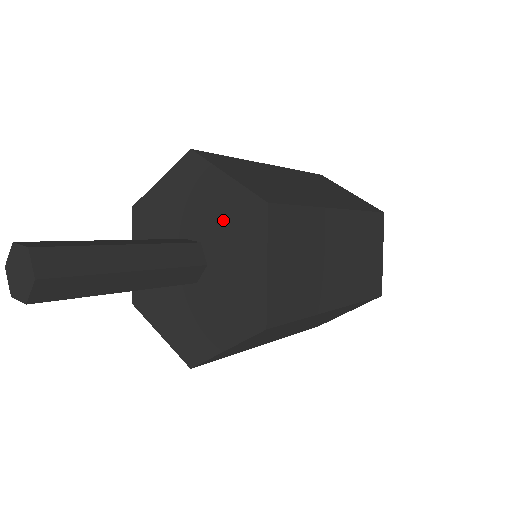
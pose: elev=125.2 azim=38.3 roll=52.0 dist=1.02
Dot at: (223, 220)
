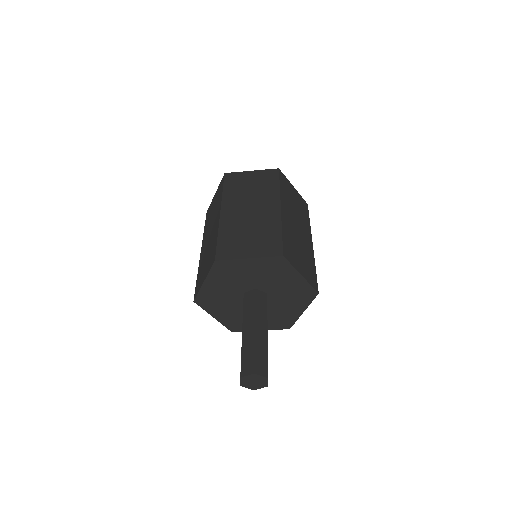
Dot at: (262, 274)
